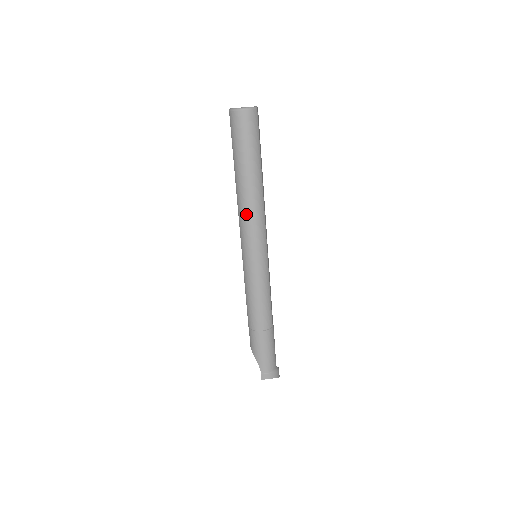
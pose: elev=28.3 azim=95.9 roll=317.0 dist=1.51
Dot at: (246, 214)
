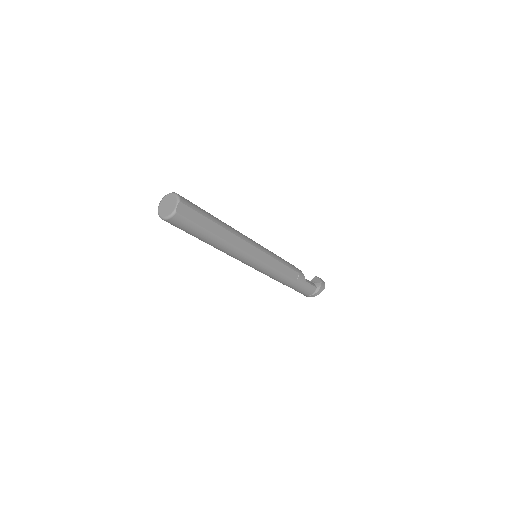
Dot at: occluded
